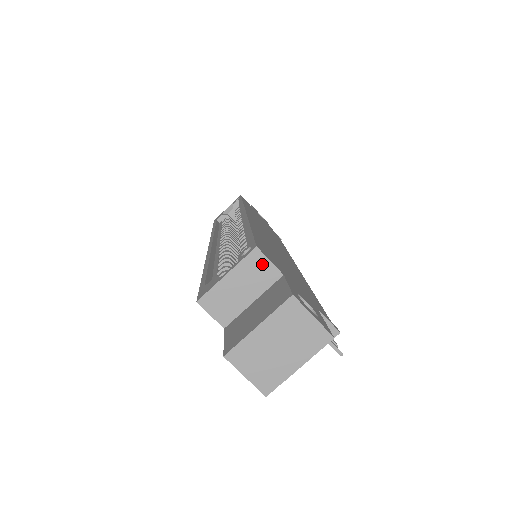
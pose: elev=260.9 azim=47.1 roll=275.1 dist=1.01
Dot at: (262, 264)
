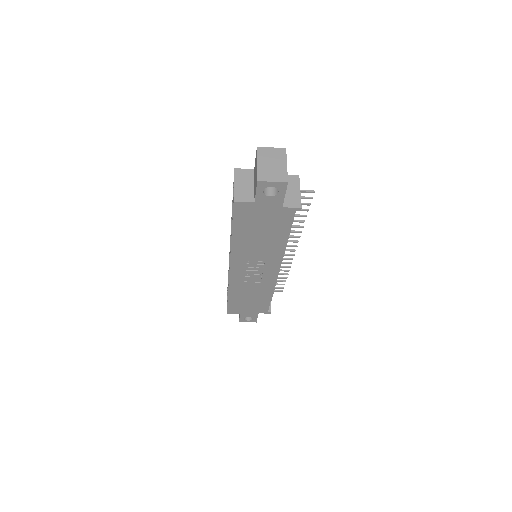
Dot at: (243, 172)
